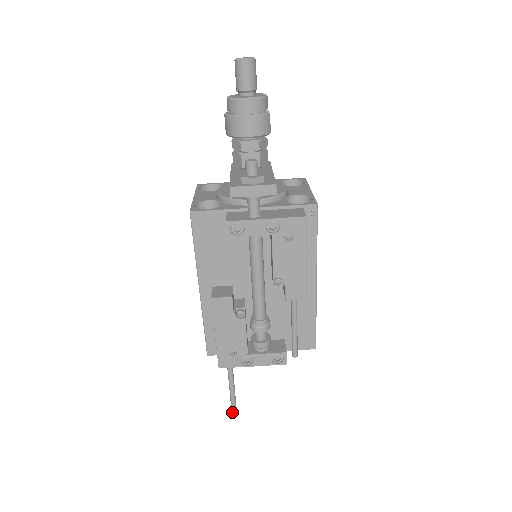
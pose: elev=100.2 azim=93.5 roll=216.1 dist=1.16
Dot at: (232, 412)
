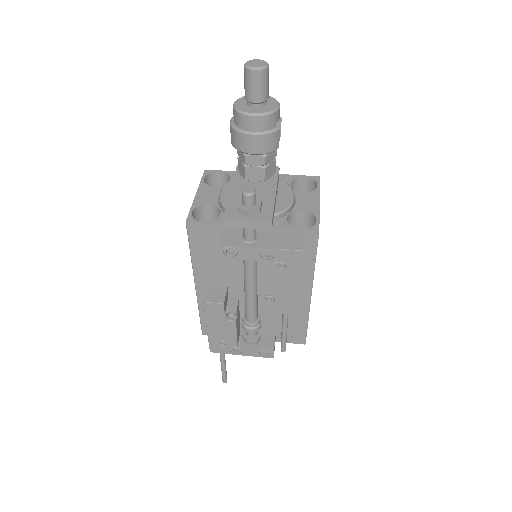
Dot at: (223, 380)
